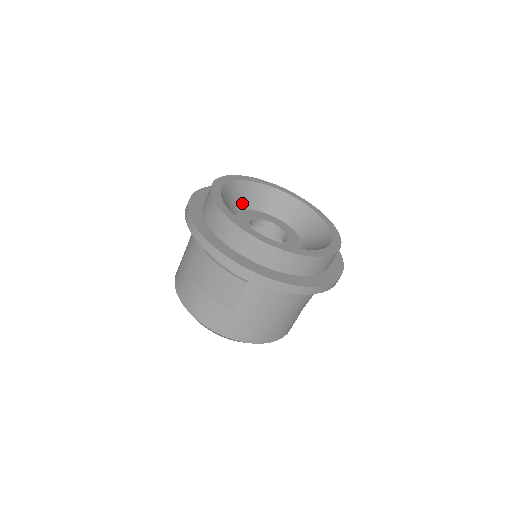
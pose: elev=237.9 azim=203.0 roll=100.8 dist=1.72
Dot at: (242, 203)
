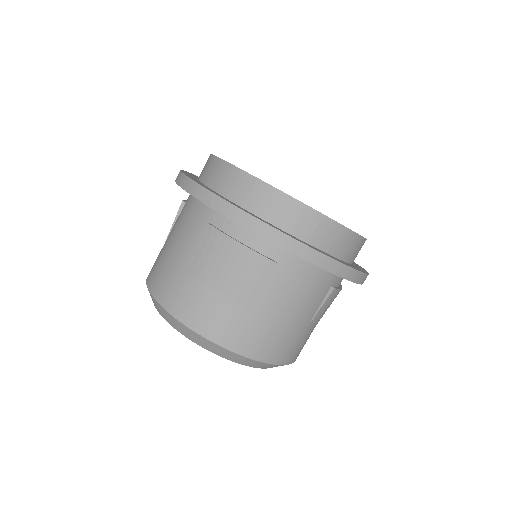
Dot at: occluded
